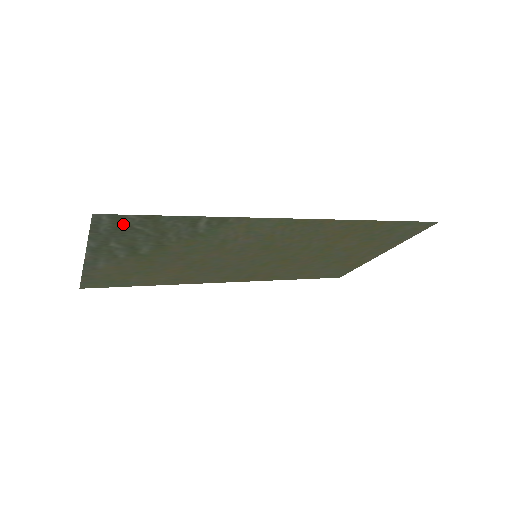
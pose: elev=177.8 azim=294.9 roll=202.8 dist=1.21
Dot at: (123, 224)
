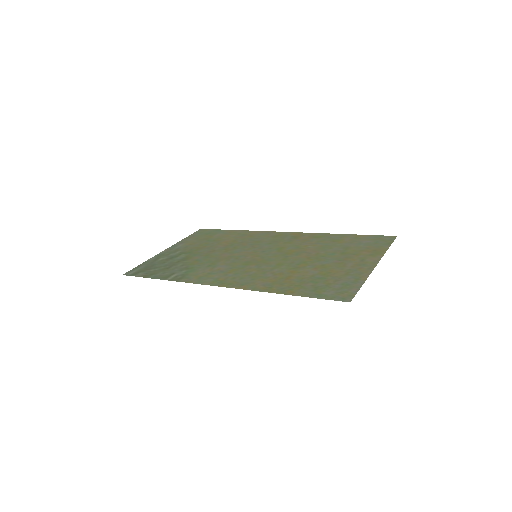
Dot at: (143, 271)
